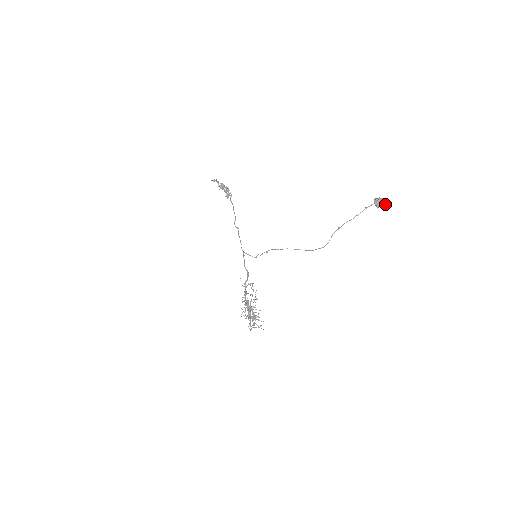
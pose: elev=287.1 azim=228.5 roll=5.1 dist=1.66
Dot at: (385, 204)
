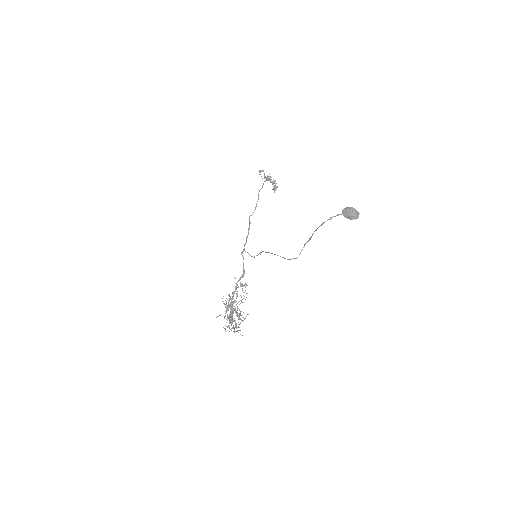
Dot at: (356, 216)
